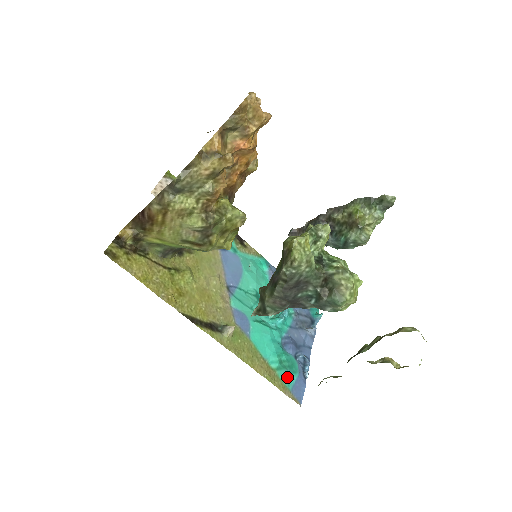
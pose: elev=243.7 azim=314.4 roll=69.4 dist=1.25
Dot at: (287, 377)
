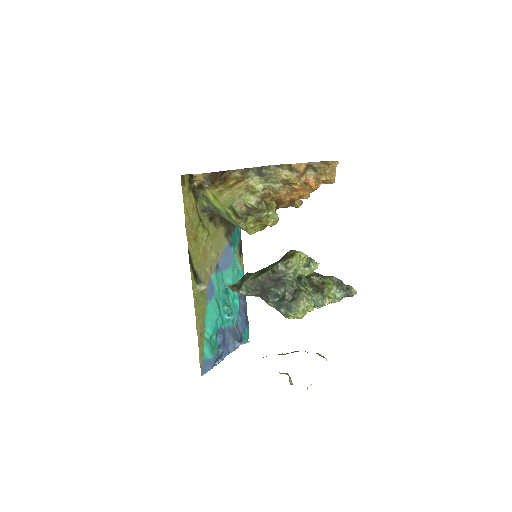
Dot at: (207, 351)
